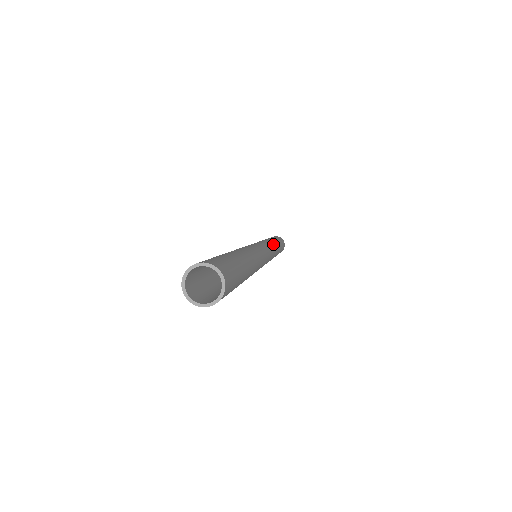
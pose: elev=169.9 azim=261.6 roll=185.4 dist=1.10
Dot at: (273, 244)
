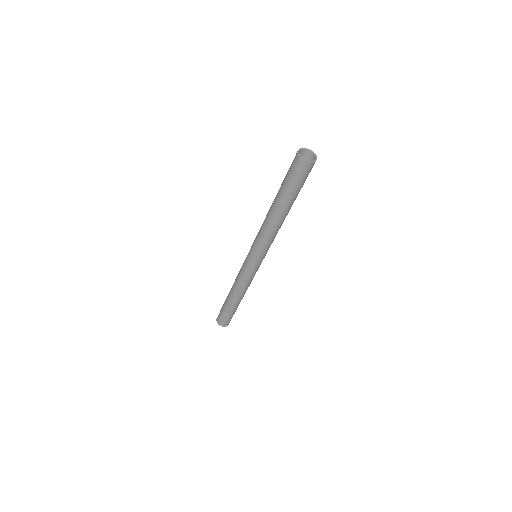
Dot at: occluded
